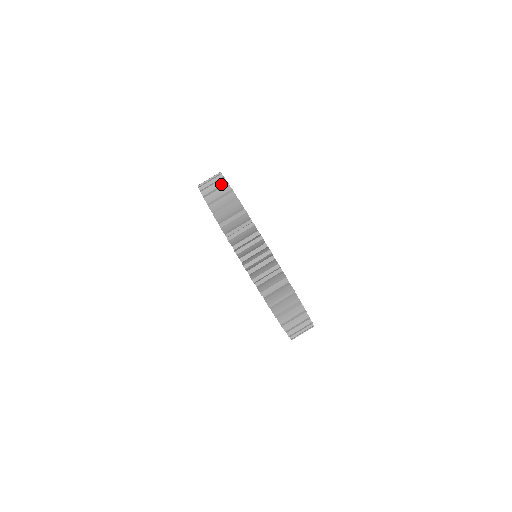
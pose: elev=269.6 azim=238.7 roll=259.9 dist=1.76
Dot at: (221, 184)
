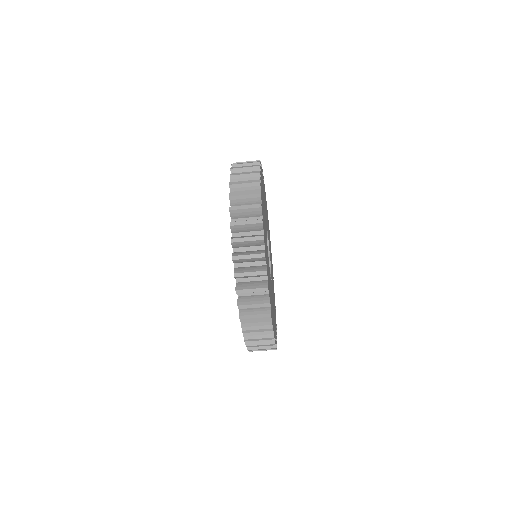
Dot at: (253, 177)
